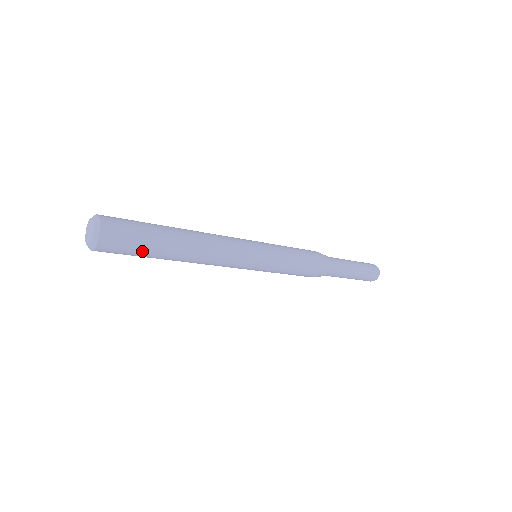
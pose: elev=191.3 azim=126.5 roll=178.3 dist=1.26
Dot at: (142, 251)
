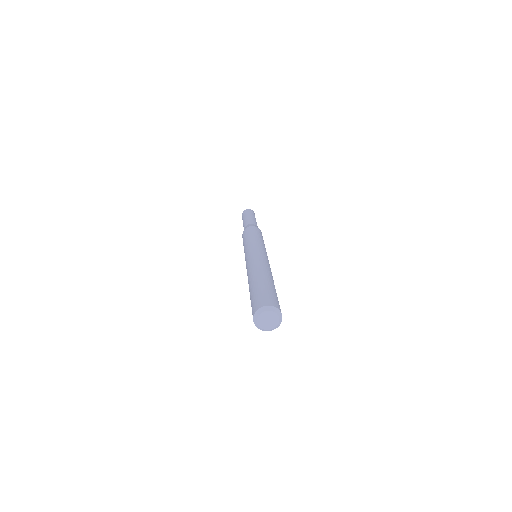
Dot at: occluded
